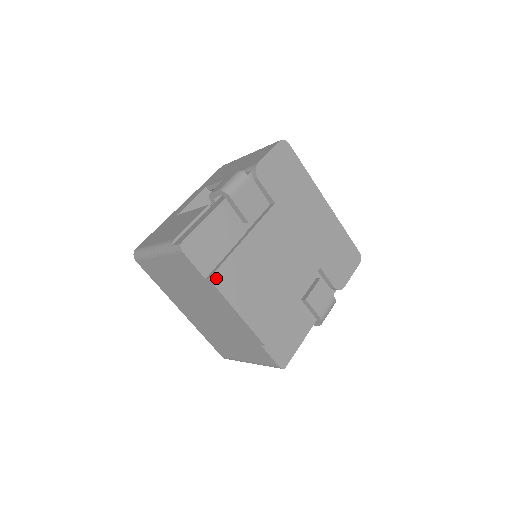
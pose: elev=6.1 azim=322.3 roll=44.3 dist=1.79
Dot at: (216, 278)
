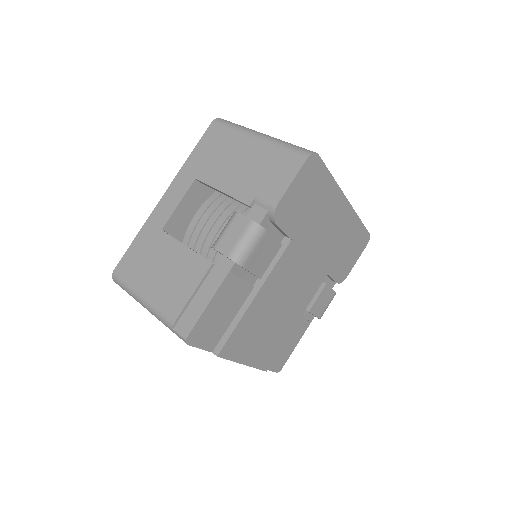
Dot at: (224, 351)
